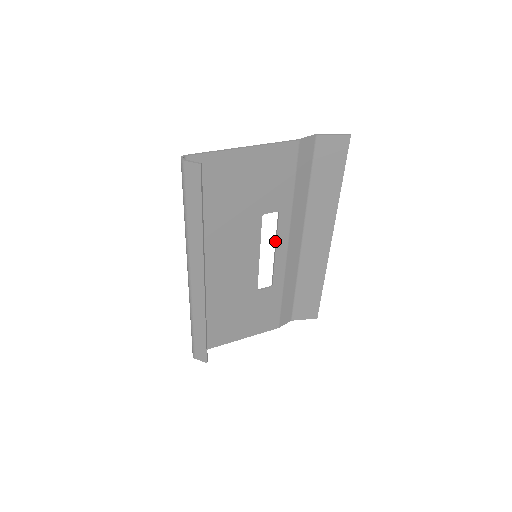
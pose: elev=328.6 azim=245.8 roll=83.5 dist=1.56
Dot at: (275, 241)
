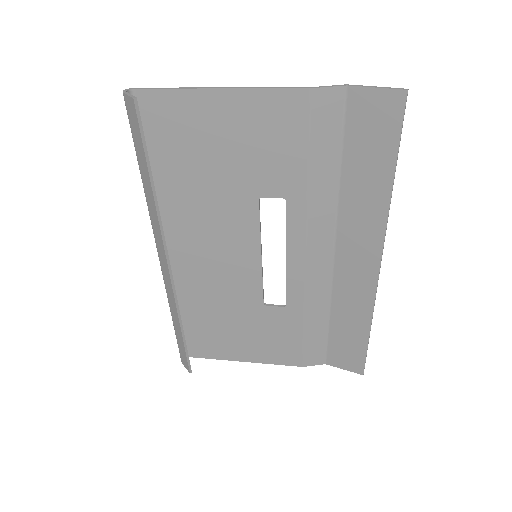
Dot at: (286, 242)
